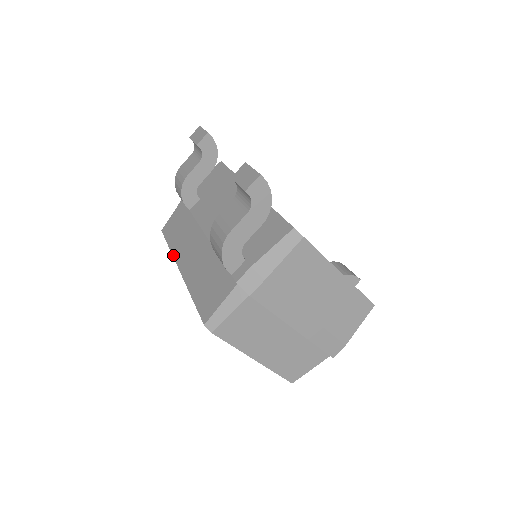
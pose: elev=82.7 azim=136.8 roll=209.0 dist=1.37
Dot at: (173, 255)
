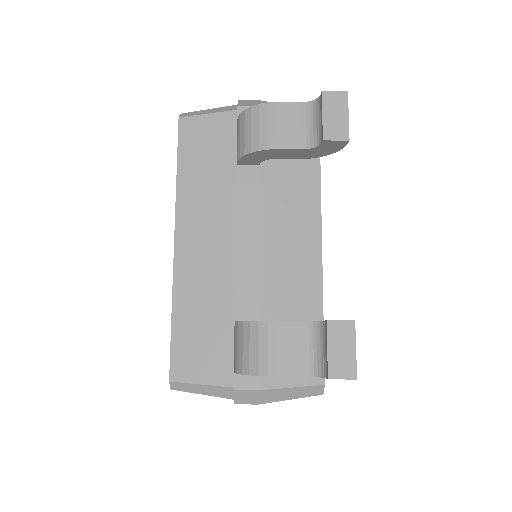
Dot at: (177, 203)
